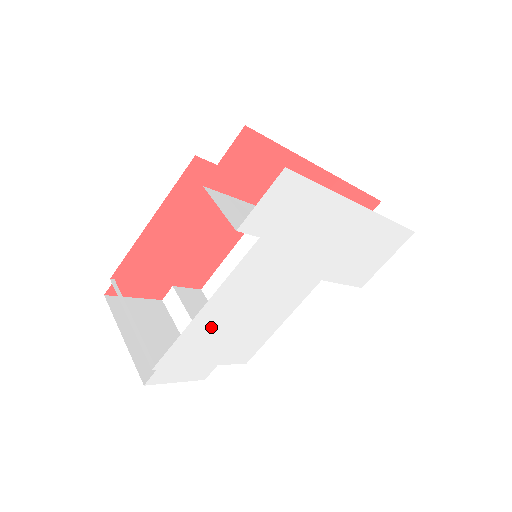
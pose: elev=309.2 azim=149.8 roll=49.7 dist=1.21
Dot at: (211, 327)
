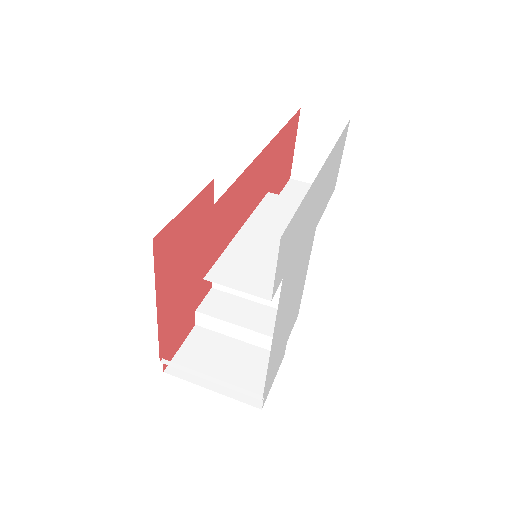
Dot at: (278, 342)
